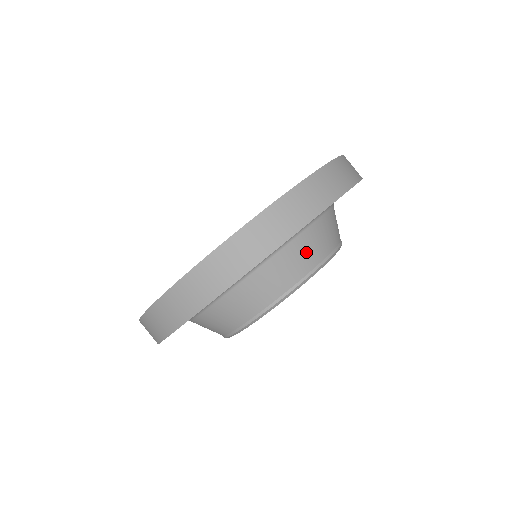
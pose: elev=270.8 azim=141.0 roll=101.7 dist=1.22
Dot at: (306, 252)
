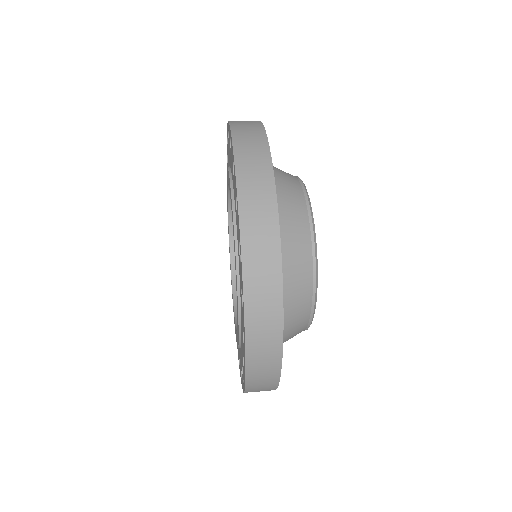
Dot at: occluded
